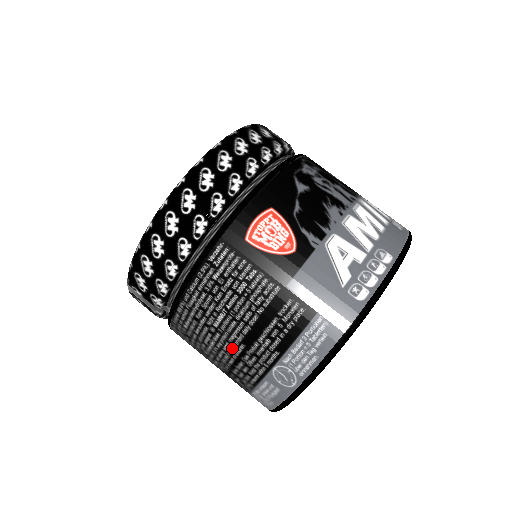
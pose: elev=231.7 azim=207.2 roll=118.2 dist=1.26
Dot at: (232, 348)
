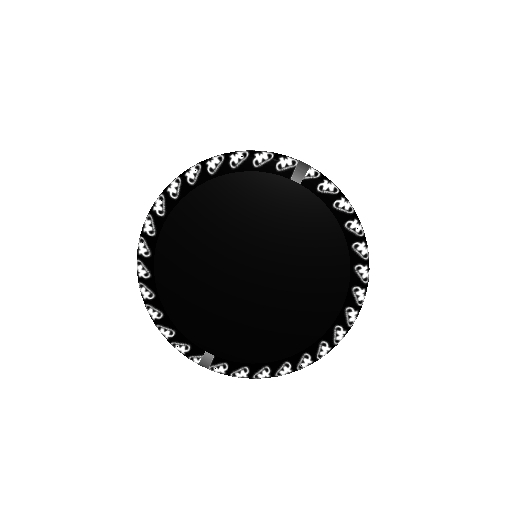
Dot at: occluded
